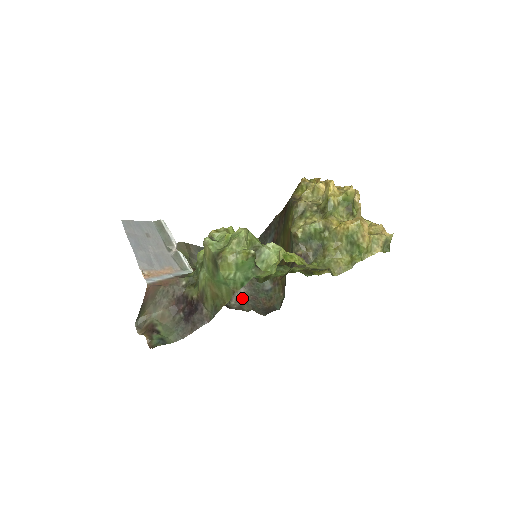
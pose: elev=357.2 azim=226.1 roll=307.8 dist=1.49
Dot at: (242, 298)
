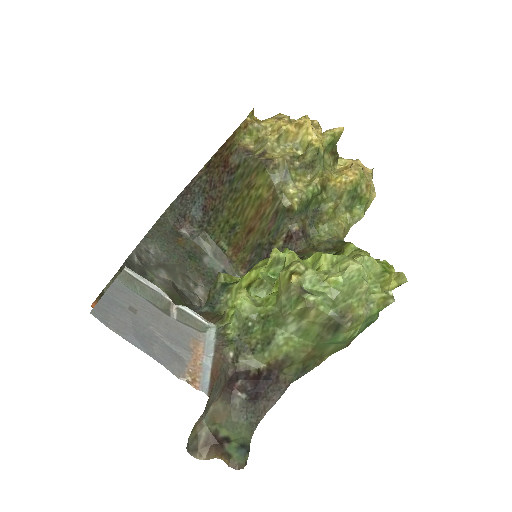
Dot at: occluded
